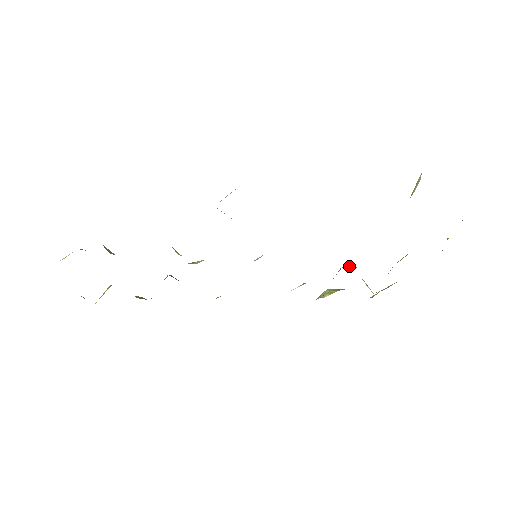
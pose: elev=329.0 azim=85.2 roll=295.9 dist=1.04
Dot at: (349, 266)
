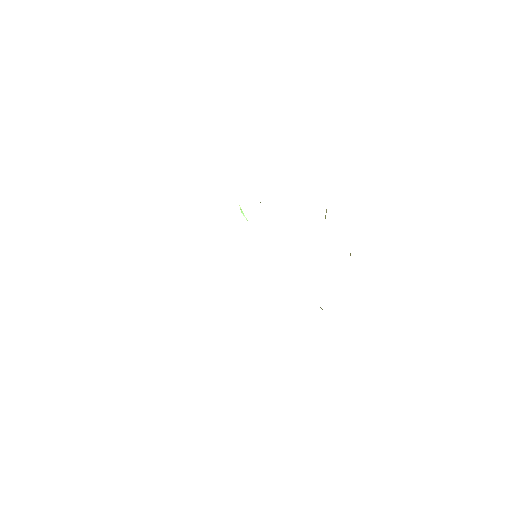
Dot at: occluded
